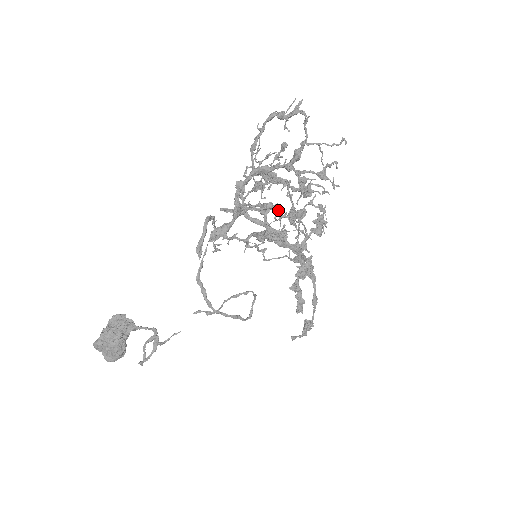
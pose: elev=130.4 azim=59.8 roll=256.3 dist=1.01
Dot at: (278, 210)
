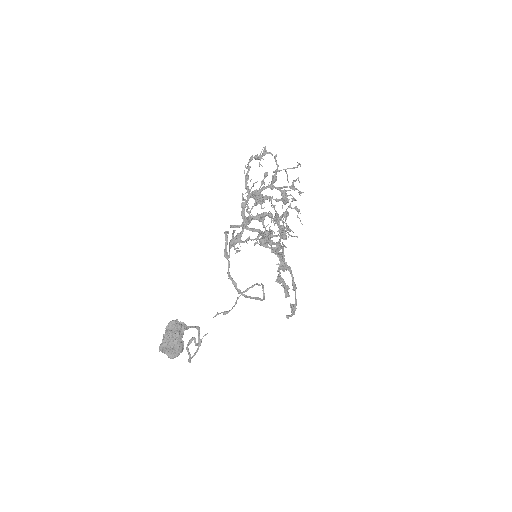
Dot at: (272, 215)
